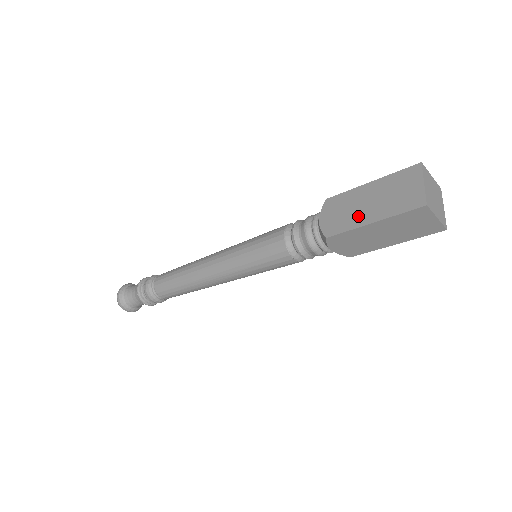
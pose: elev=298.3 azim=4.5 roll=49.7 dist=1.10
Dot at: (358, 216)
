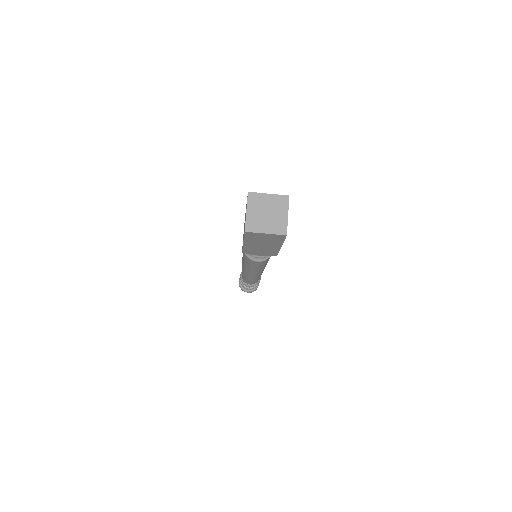
Dot at: occluded
